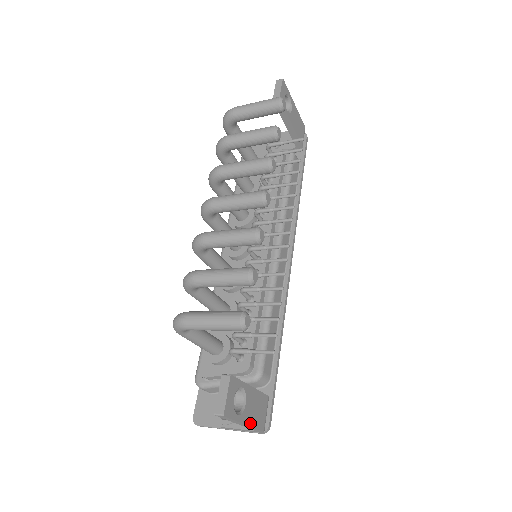
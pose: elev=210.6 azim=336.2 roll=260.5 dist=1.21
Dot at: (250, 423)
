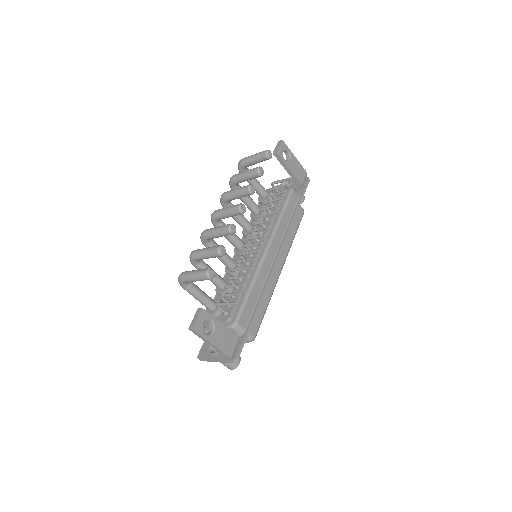
Dot at: (217, 346)
